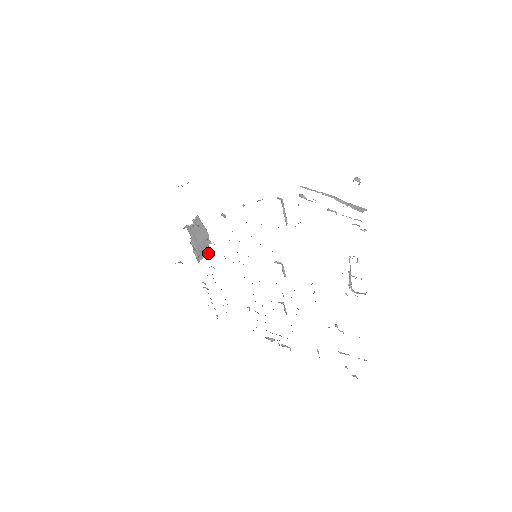
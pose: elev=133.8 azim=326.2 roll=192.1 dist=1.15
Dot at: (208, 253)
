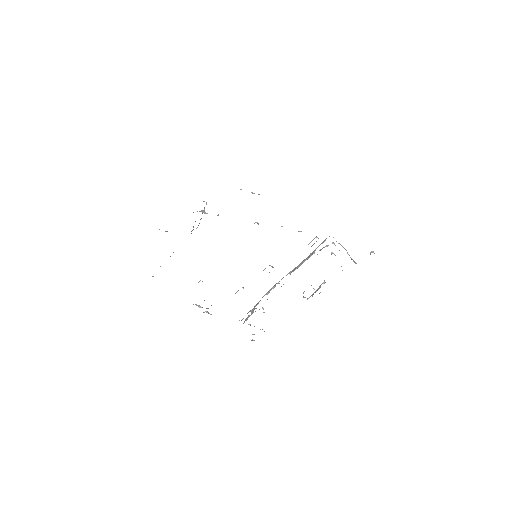
Dot at: occluded
